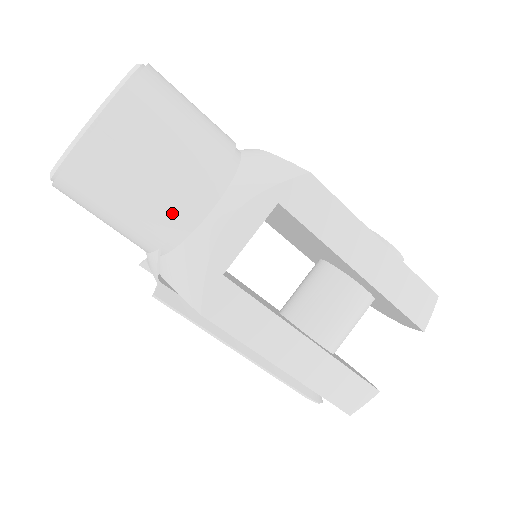
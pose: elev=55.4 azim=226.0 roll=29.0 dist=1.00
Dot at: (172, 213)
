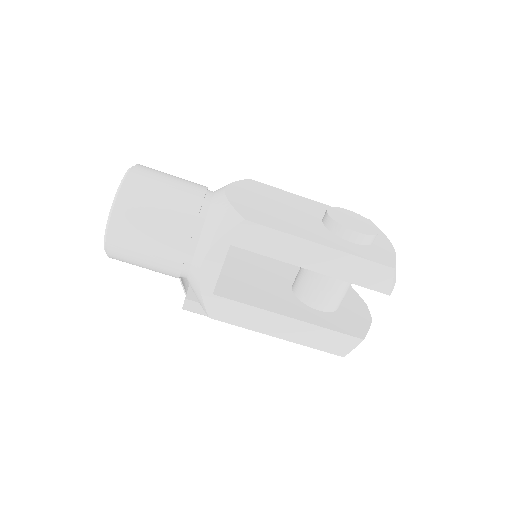
Dot at: (171, 265)
